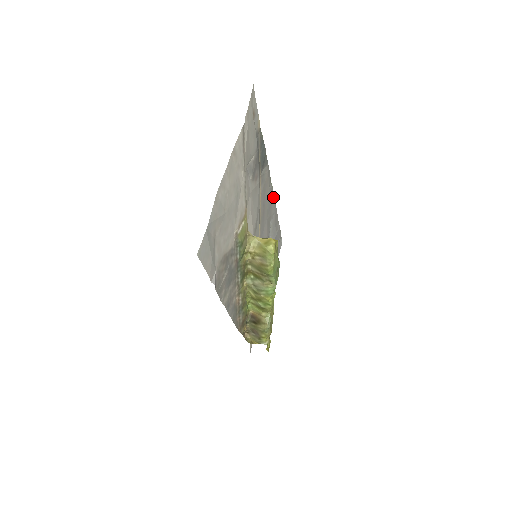
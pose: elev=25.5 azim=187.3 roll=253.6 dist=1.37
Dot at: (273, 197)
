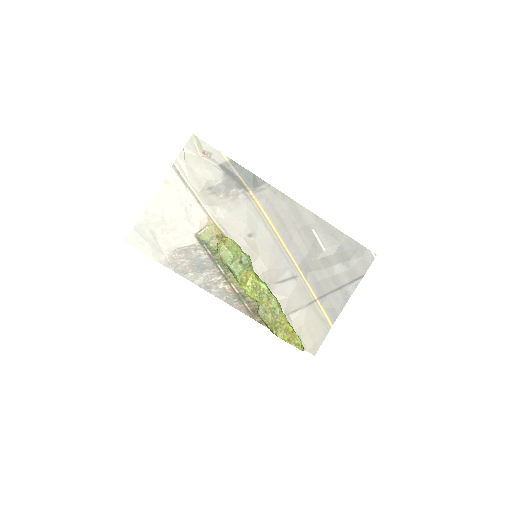
Dot at: (303, 209)
